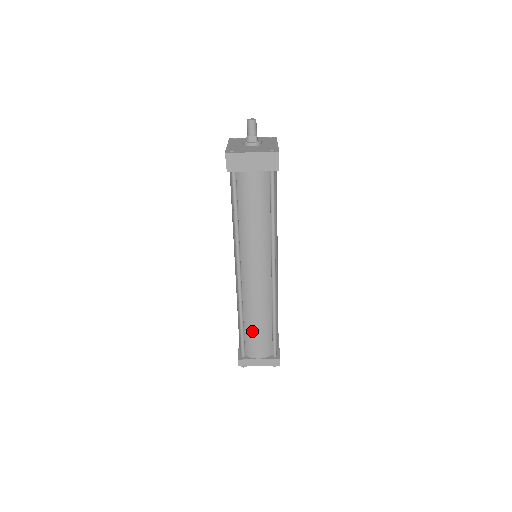
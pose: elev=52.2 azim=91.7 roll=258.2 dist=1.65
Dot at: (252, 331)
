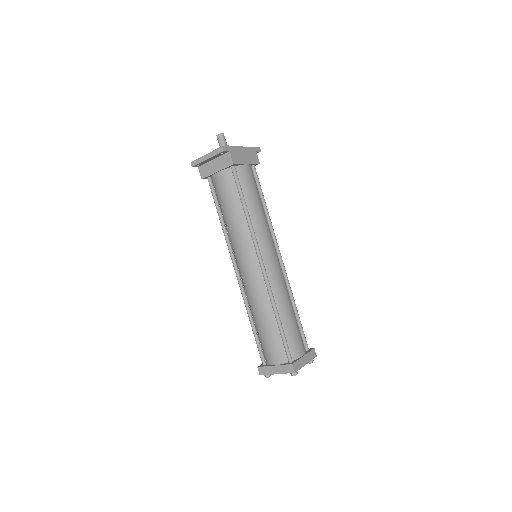
Dot at: (261, 332)
